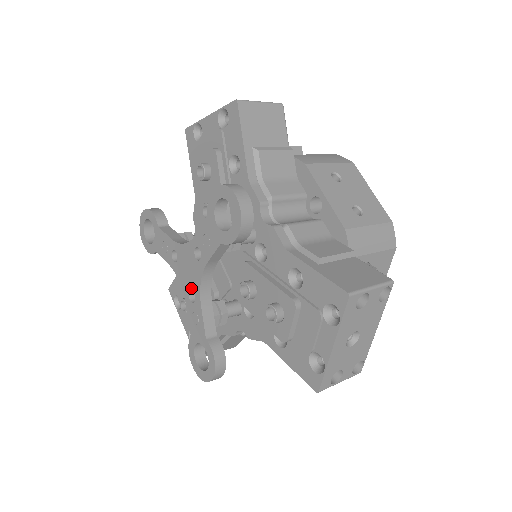
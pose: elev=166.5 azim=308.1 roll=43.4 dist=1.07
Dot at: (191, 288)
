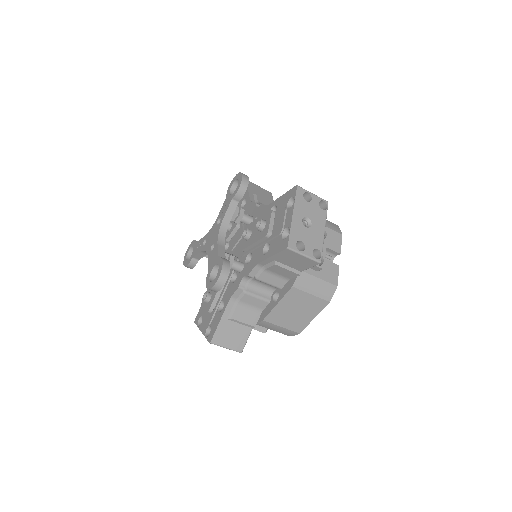
Dot at: (212, 243)
